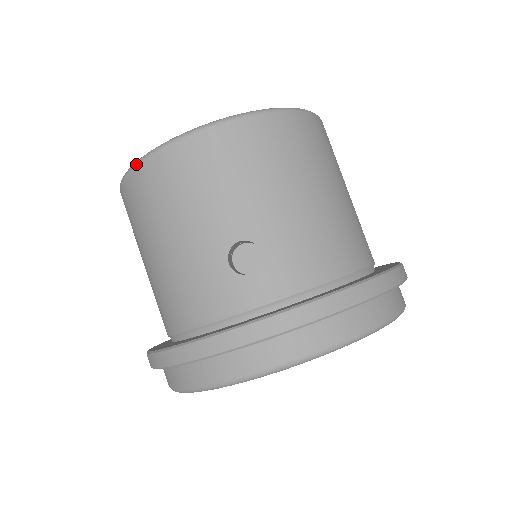
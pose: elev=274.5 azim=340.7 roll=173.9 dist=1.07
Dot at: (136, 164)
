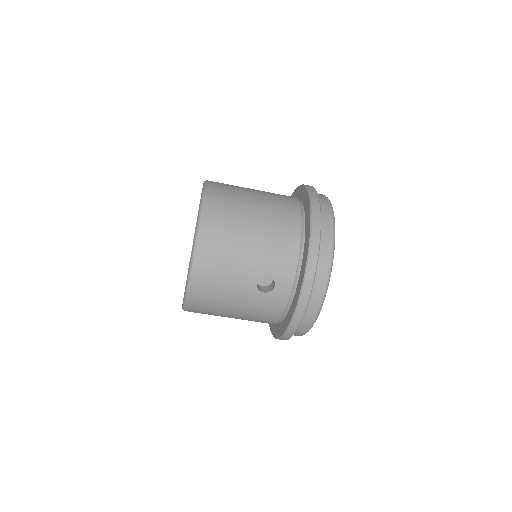
Dot at: (186, 305)
